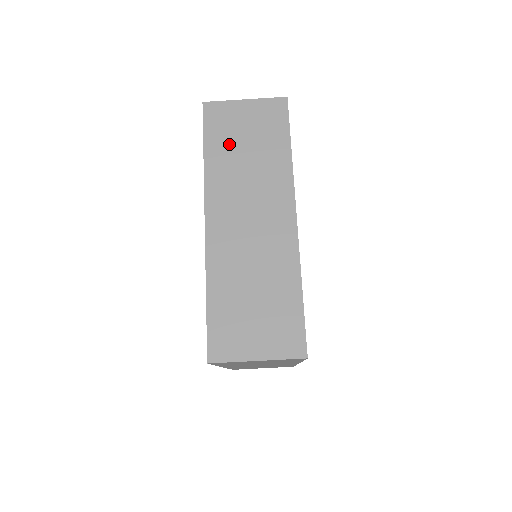
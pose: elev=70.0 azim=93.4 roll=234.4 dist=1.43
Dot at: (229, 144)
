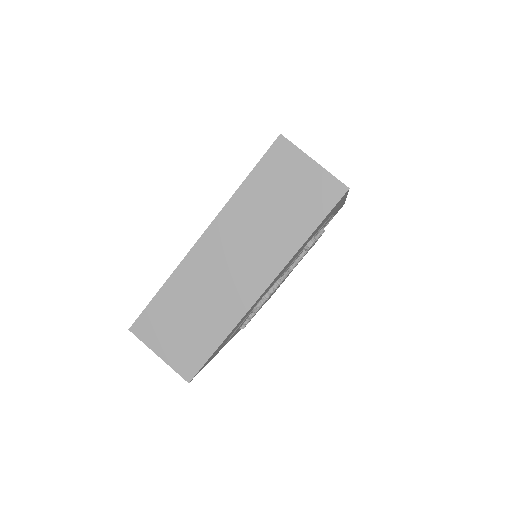
Dot at: (269, 190)
